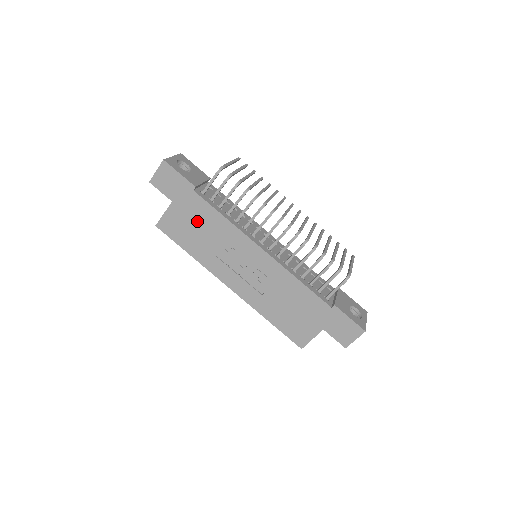
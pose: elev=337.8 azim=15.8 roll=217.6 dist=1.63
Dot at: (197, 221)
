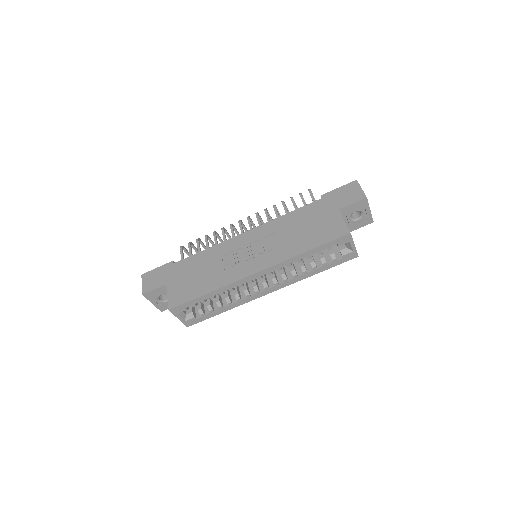
Dot at: (192, 272)
